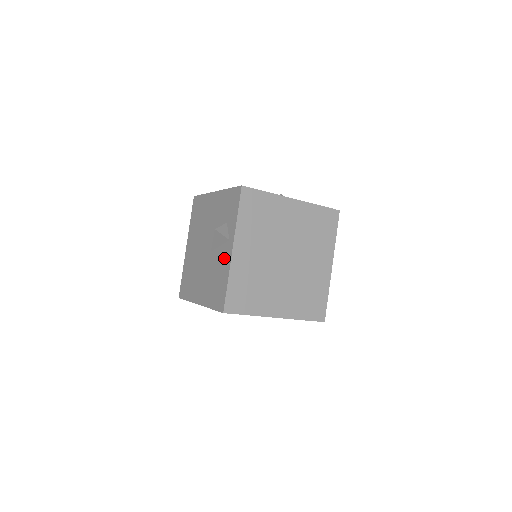
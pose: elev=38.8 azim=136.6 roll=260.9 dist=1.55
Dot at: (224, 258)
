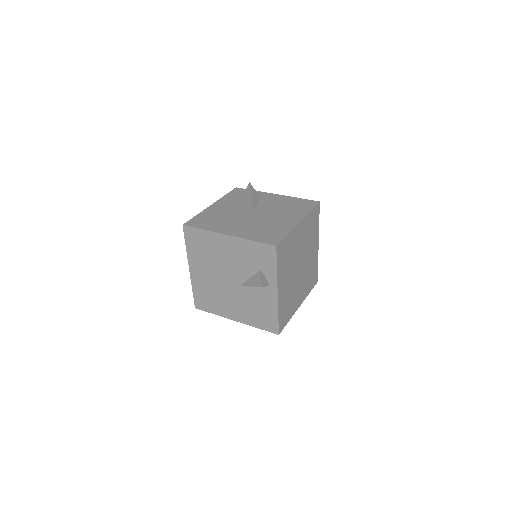
Dot at: (266, 297)
